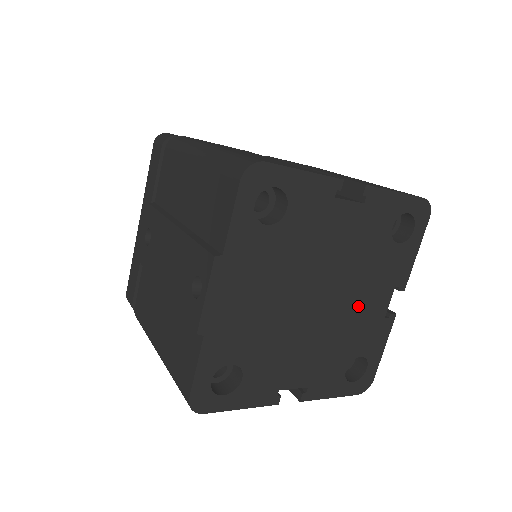
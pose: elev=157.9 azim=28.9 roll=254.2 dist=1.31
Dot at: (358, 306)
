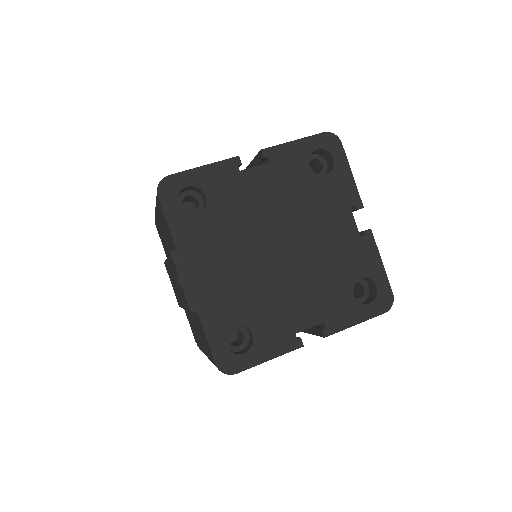
Dot at: (324, 238)
